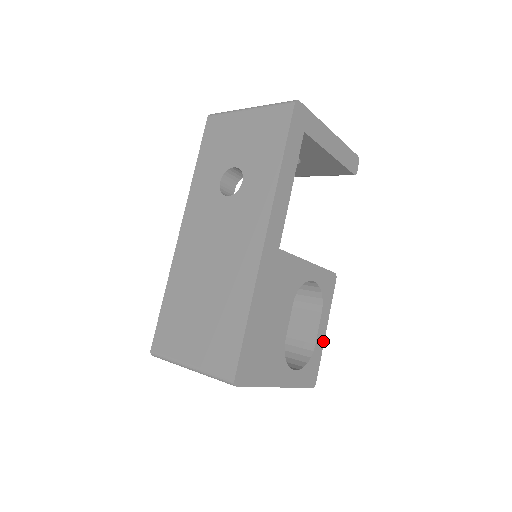
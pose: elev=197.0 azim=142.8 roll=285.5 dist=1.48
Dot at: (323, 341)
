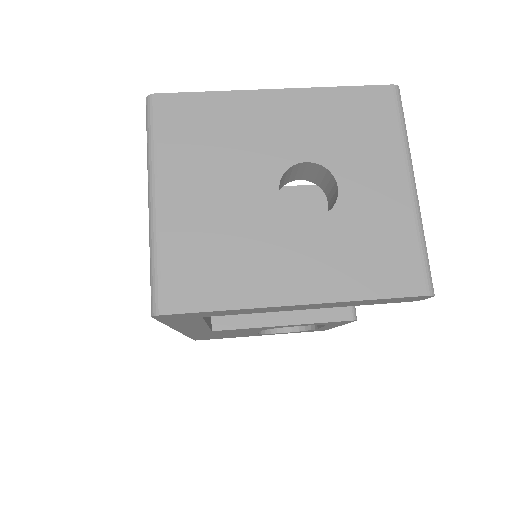
Dot at: (334, 327)
